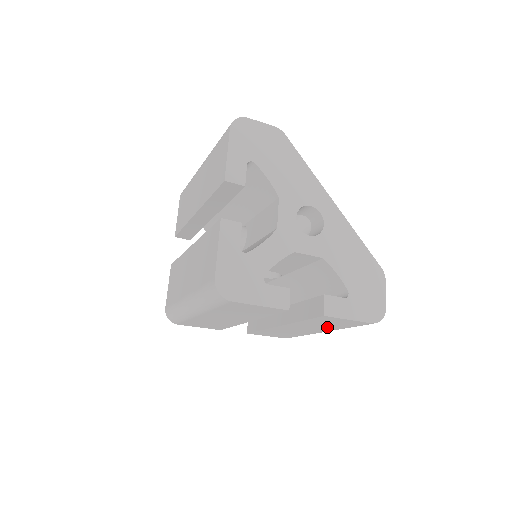
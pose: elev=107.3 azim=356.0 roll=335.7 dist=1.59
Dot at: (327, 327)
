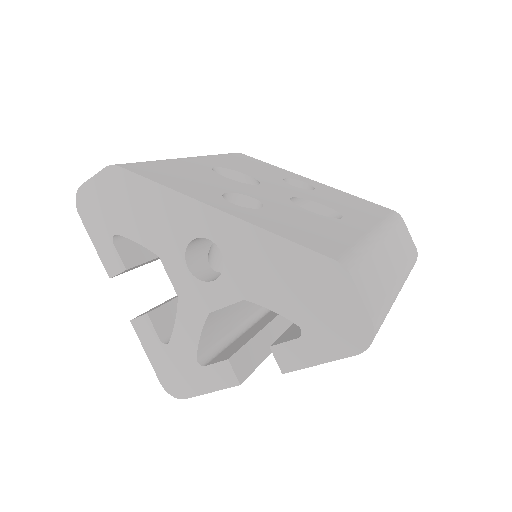
Dot at: occluded
